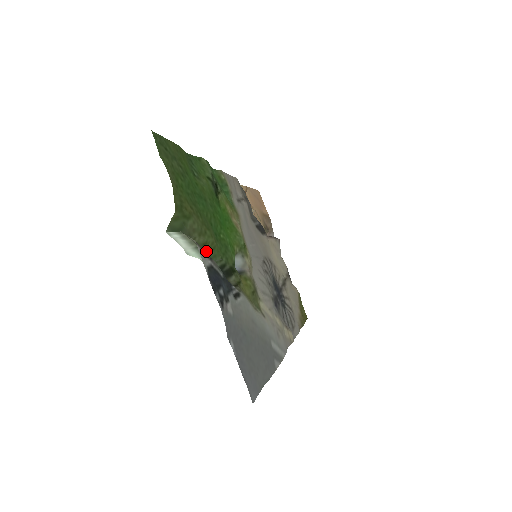
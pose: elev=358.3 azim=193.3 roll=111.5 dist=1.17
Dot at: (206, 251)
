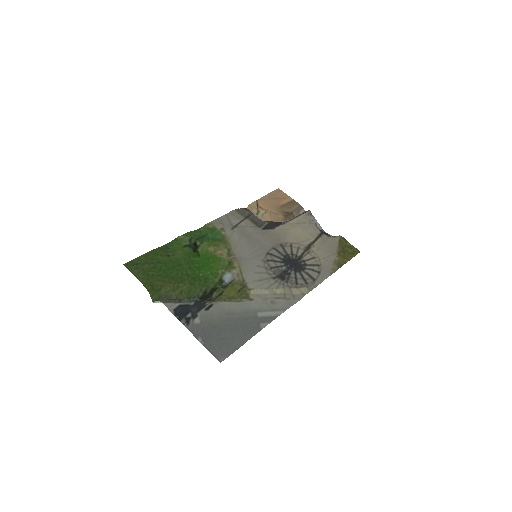
Dot at: (185, 294)
